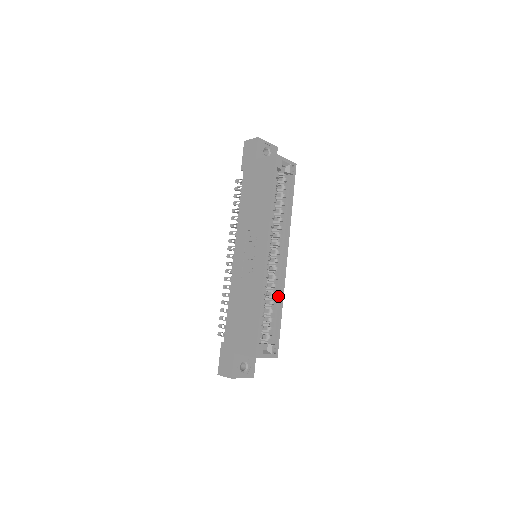
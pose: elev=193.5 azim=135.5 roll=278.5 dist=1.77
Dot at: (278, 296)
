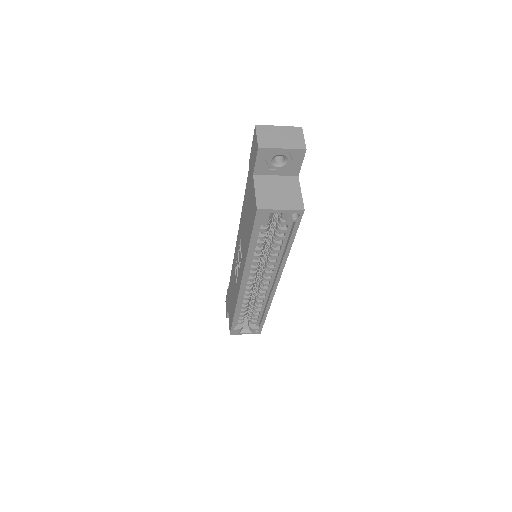
Dot at: (265, 303)
